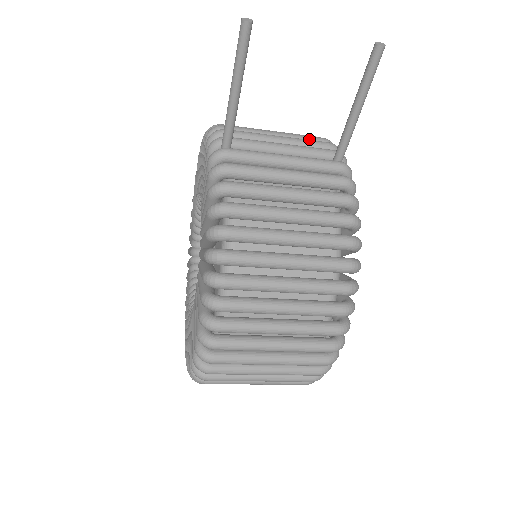
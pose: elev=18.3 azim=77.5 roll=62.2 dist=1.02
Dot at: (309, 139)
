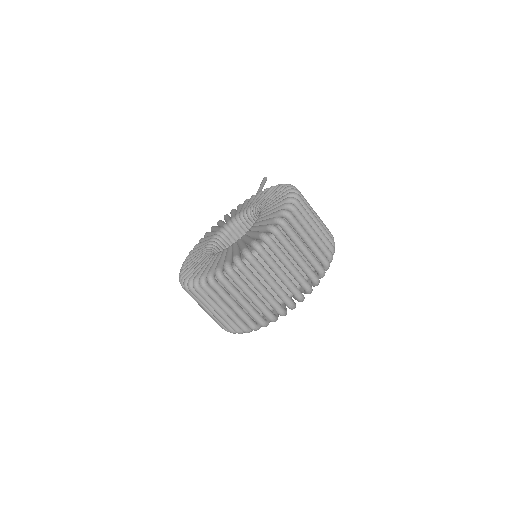
Dot at: occluded
